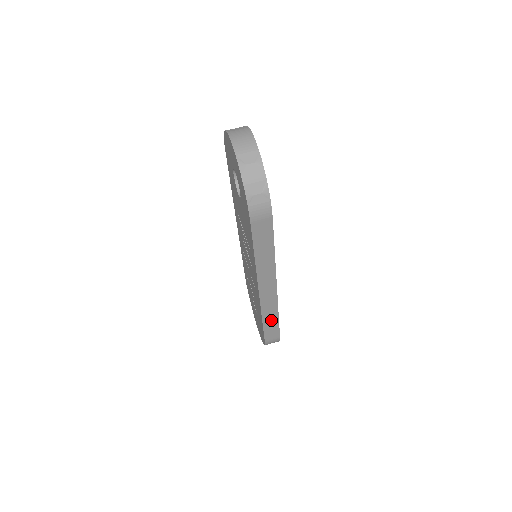
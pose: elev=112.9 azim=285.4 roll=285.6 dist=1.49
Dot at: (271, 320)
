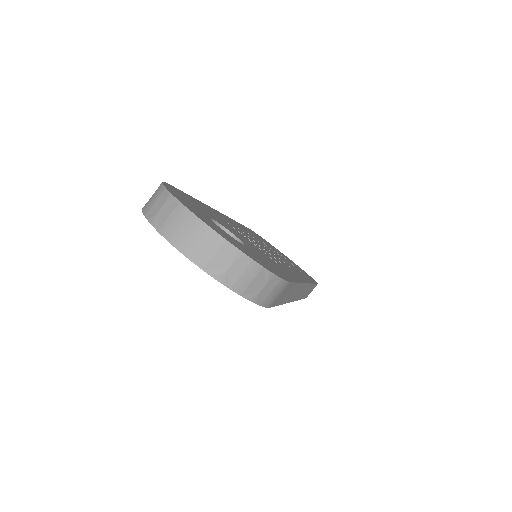
Dot at: (308, 291)
